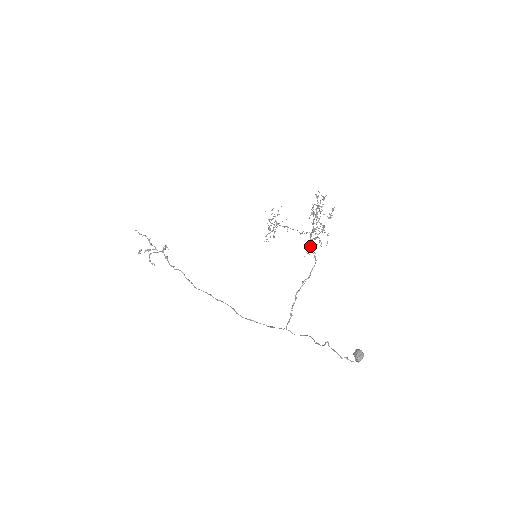
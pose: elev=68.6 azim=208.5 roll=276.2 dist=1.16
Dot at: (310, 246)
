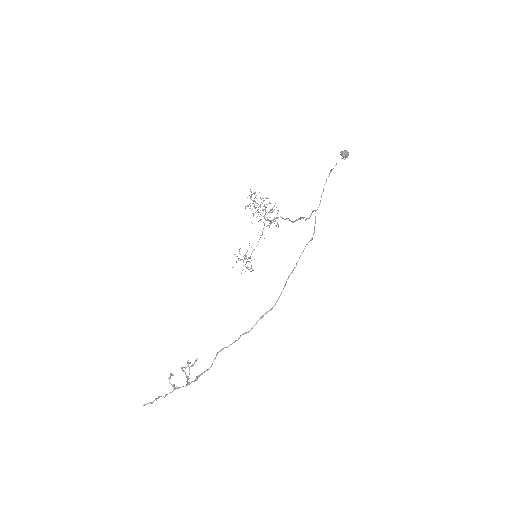
Dot at: (273, 220)
